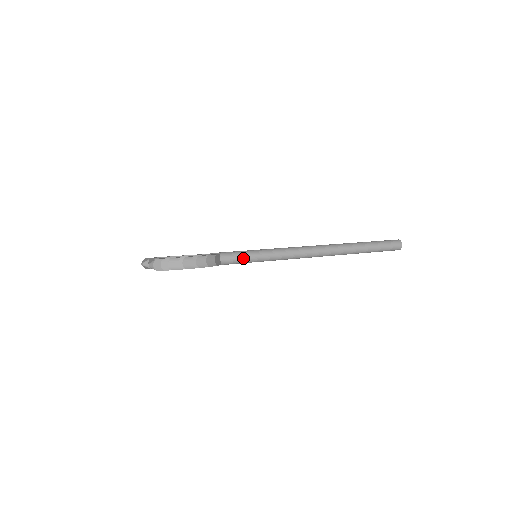
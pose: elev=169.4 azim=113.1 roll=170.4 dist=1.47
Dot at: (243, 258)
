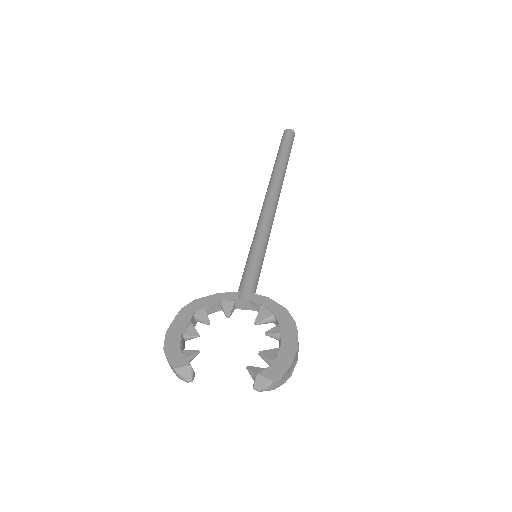
Dot at: occluded
